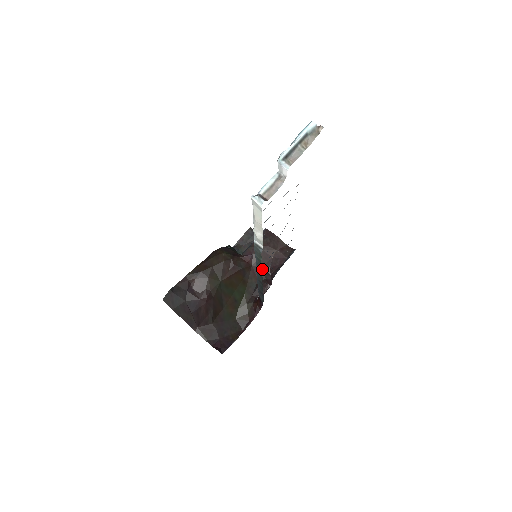
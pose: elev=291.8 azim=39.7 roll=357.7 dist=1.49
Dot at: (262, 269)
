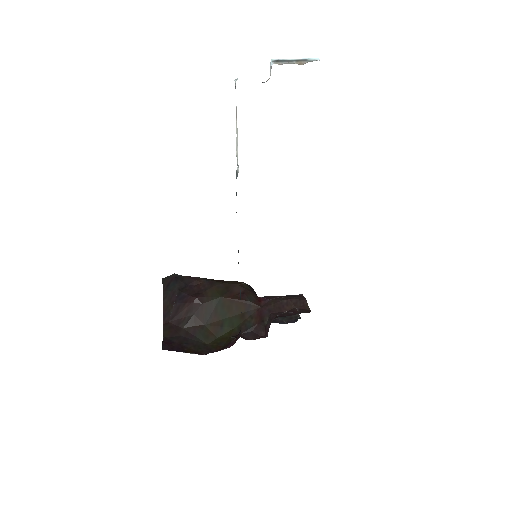
Dot at: (268, 315)
